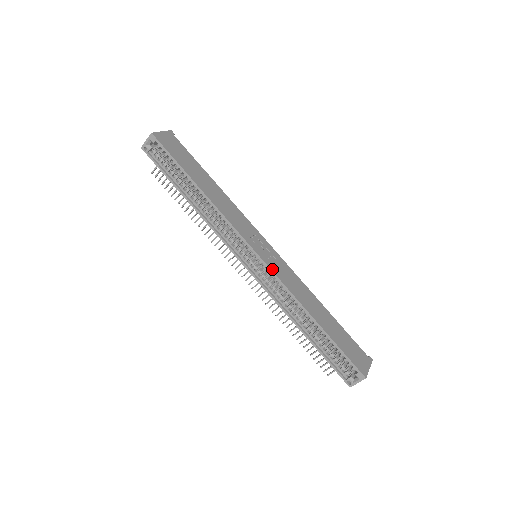
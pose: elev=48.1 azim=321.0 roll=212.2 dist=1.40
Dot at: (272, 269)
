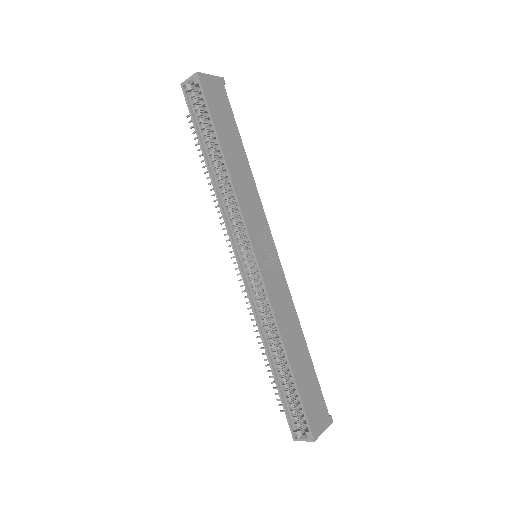
Dot at: (265, 279)
